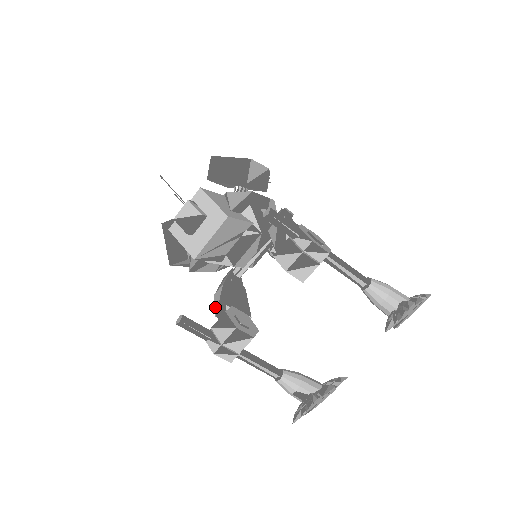
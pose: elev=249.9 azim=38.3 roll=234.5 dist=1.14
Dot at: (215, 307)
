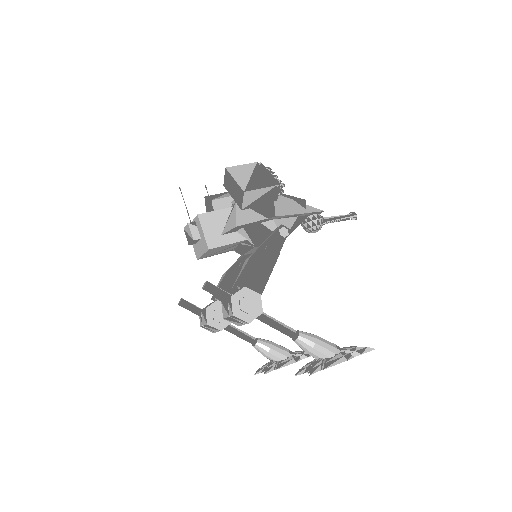
Dot at: occluded
